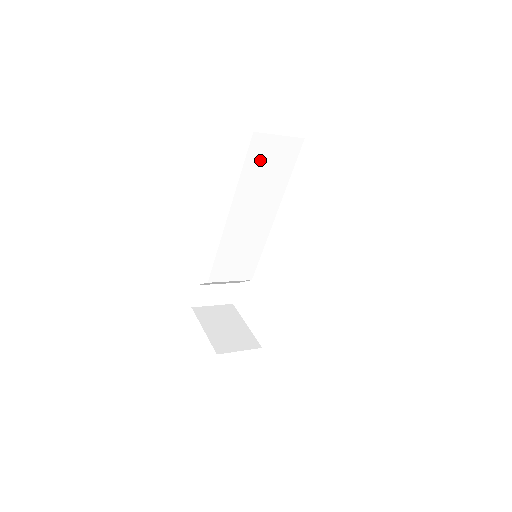
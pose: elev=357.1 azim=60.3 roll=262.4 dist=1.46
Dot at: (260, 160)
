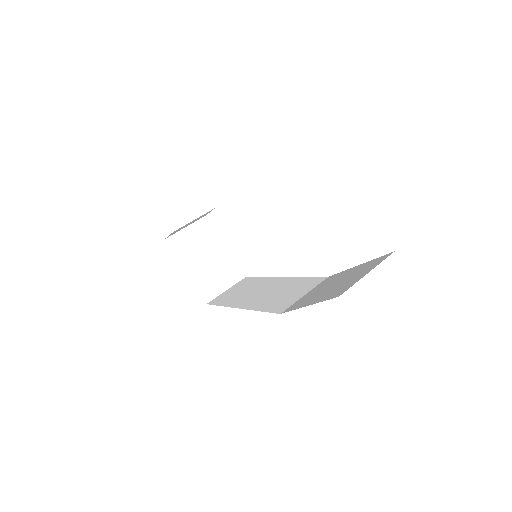
Dot at: occluded
